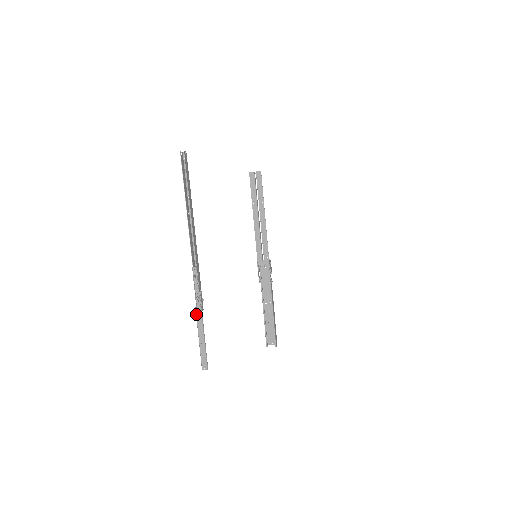
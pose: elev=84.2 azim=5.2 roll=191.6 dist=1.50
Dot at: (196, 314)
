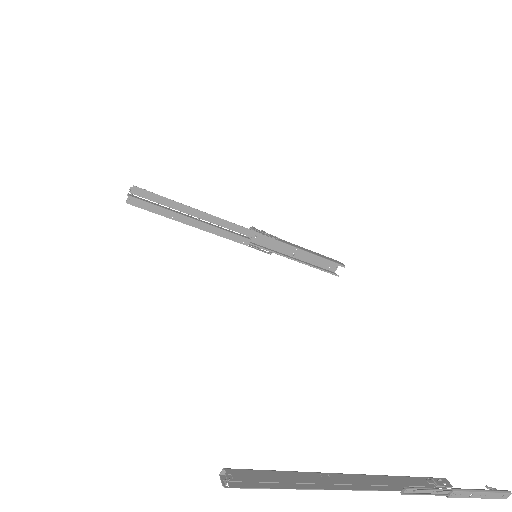
Dot at: occluded
